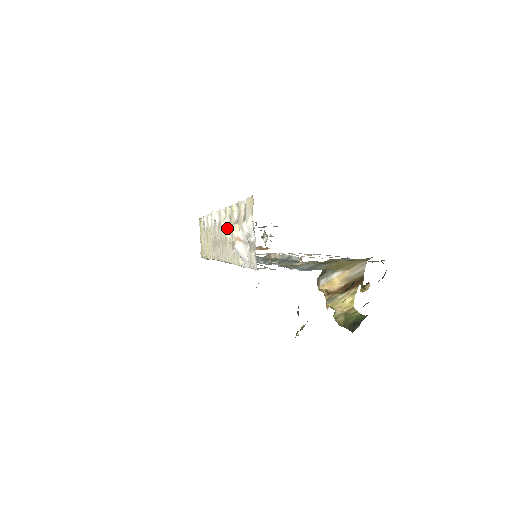
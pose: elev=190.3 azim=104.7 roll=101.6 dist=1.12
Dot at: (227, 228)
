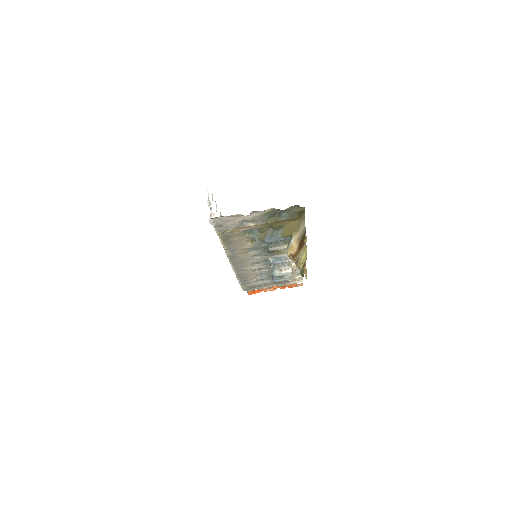
Dot at: occluded
